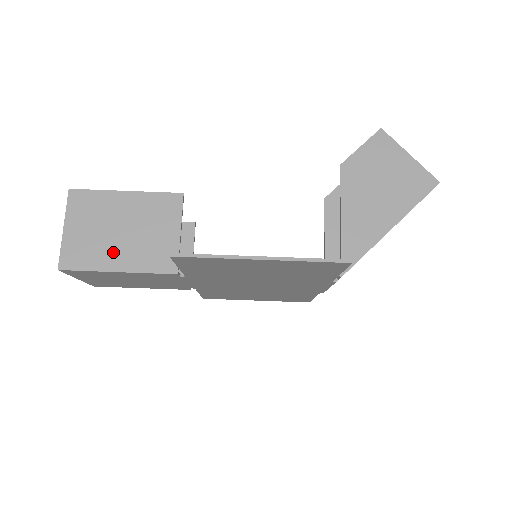
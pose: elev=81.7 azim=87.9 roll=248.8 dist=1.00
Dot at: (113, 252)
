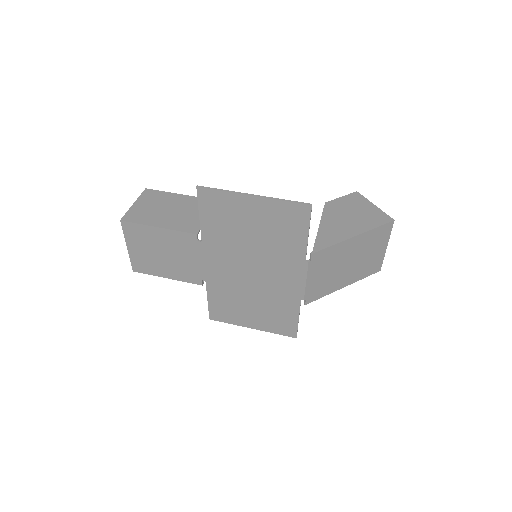
Dot at: (159, 218)
